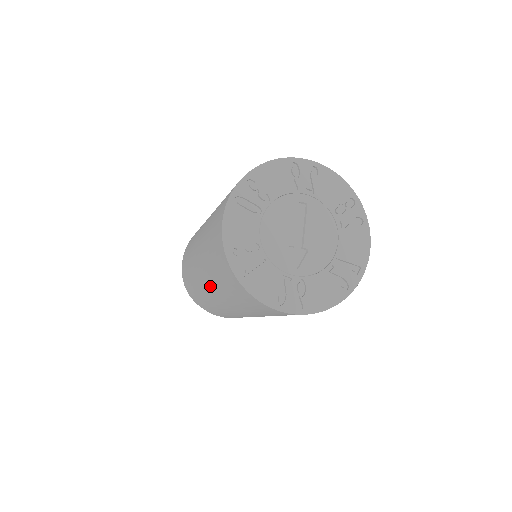
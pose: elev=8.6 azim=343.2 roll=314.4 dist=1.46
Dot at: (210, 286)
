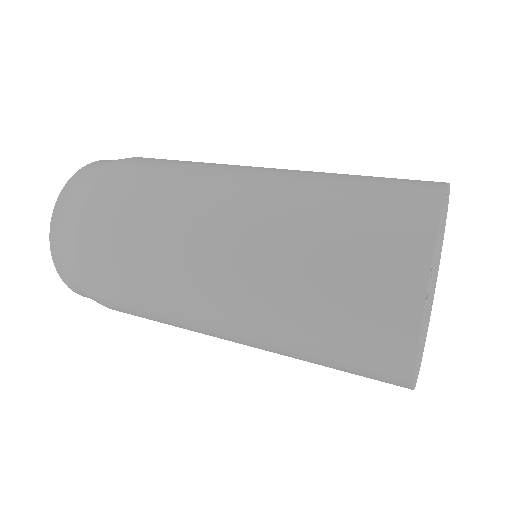
Dot at: (249, 261)
